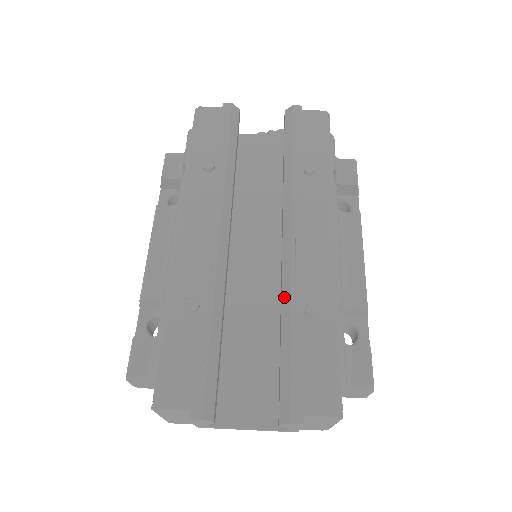
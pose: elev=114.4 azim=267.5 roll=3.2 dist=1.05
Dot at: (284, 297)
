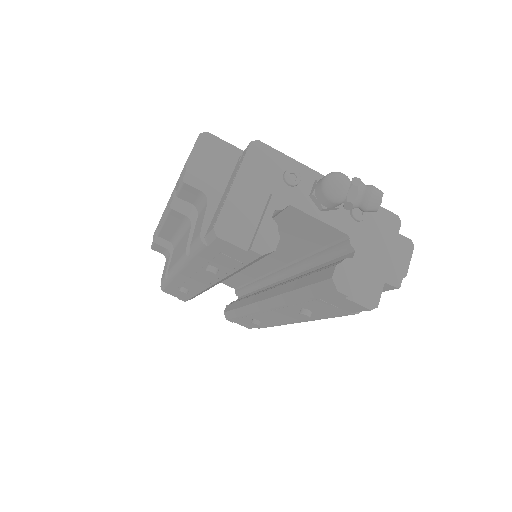
Dot at: (246, 309)
